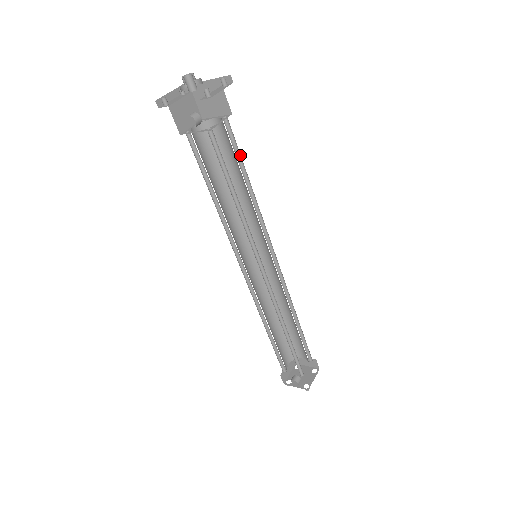
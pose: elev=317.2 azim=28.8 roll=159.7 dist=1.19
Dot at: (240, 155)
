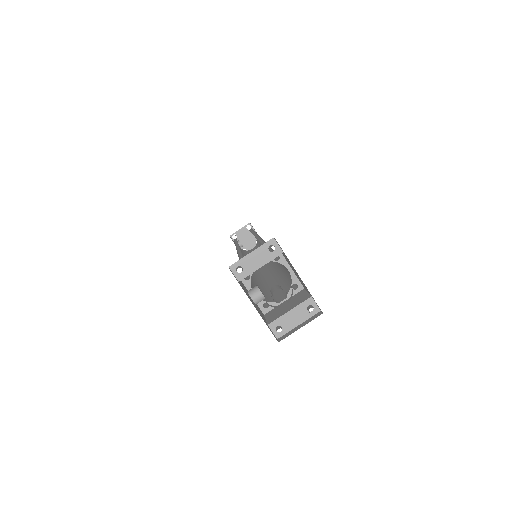
Dot at: occluded
